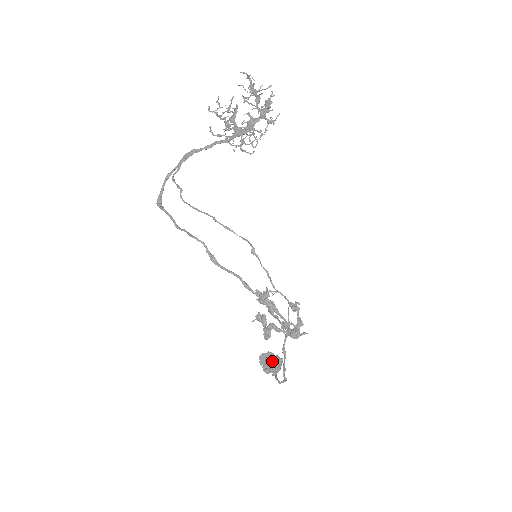
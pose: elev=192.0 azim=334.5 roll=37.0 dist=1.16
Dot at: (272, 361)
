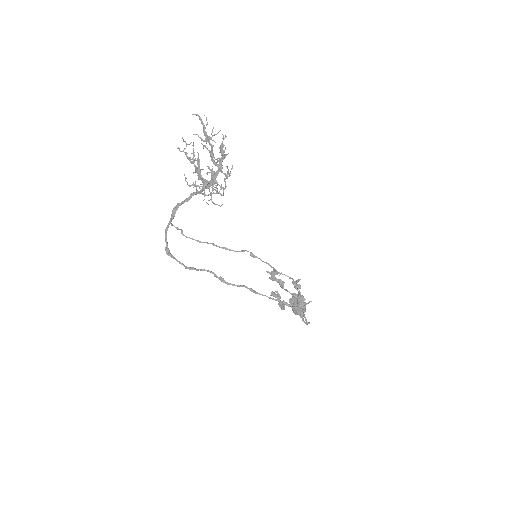
Dot at: occluded
